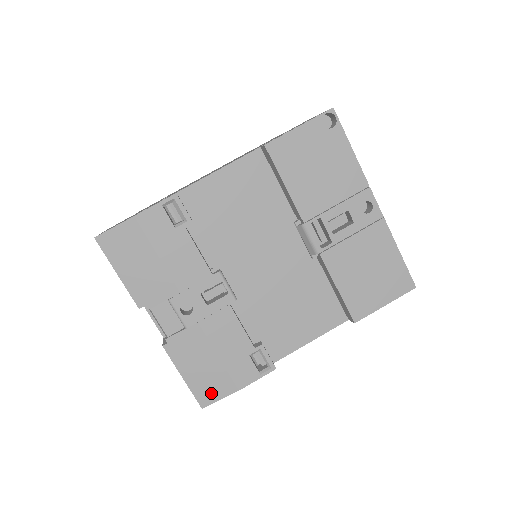
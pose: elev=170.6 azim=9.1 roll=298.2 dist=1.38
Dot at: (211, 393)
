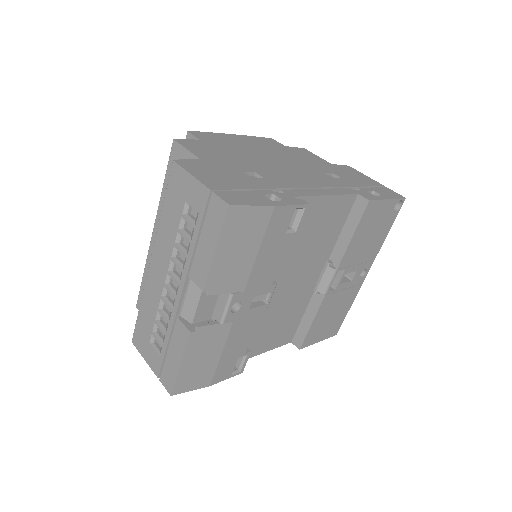
Dot at: (189, 384)
